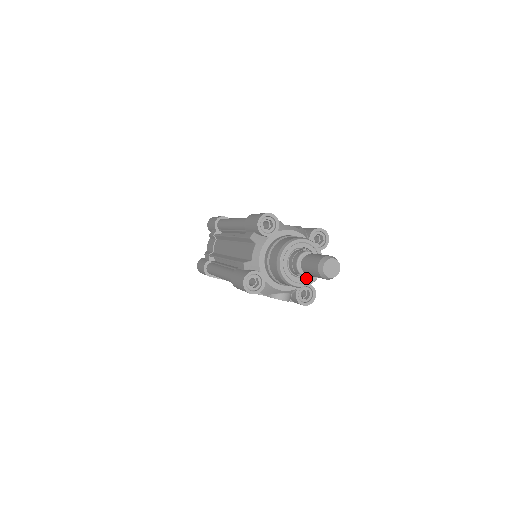
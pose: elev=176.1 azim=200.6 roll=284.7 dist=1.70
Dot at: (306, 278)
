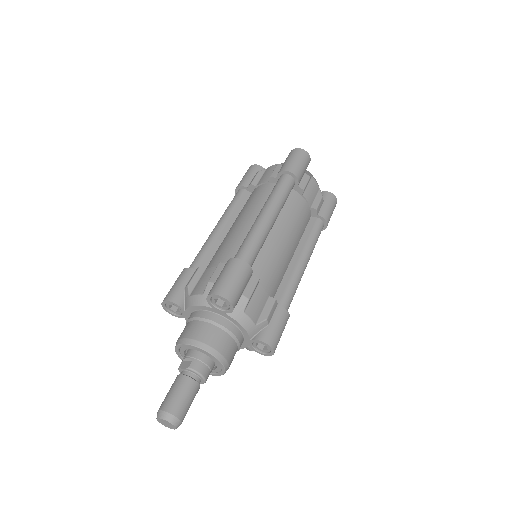
Dot at: (217, 369)
